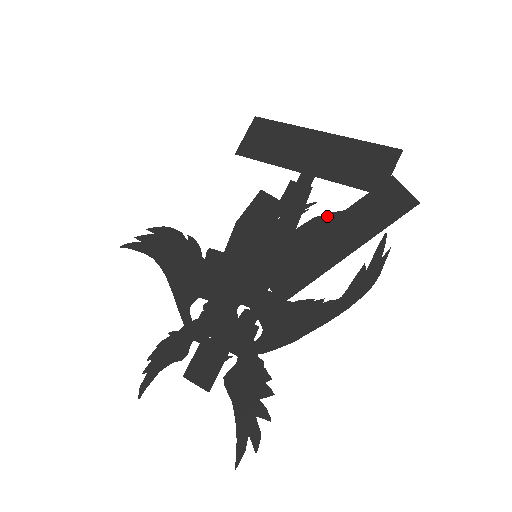
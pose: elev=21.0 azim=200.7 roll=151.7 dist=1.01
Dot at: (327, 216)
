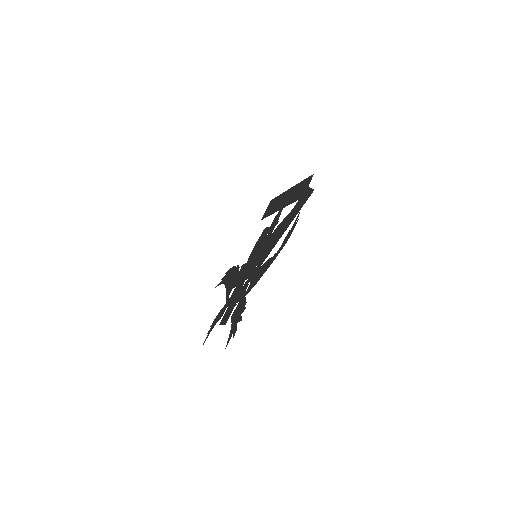
Dot at: (283, 221)
